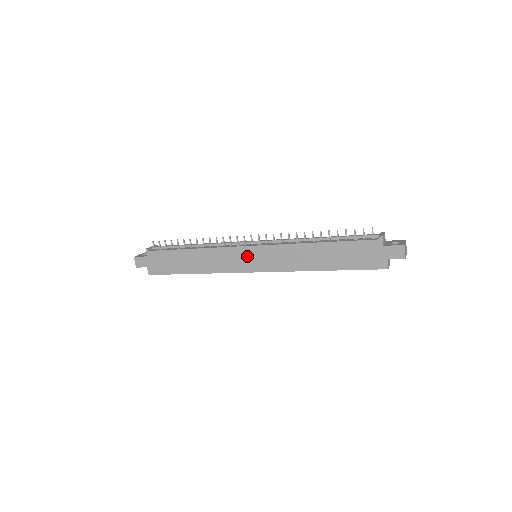
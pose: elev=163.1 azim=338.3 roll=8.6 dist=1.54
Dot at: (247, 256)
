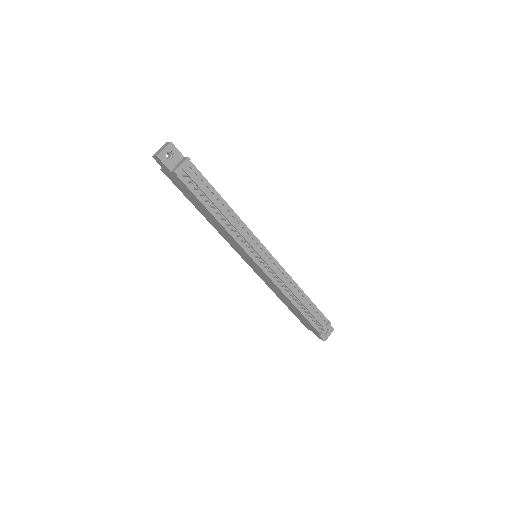
Dot at: (249, 259)
